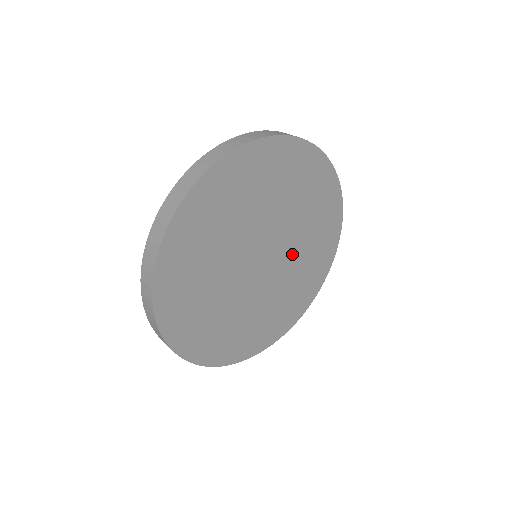
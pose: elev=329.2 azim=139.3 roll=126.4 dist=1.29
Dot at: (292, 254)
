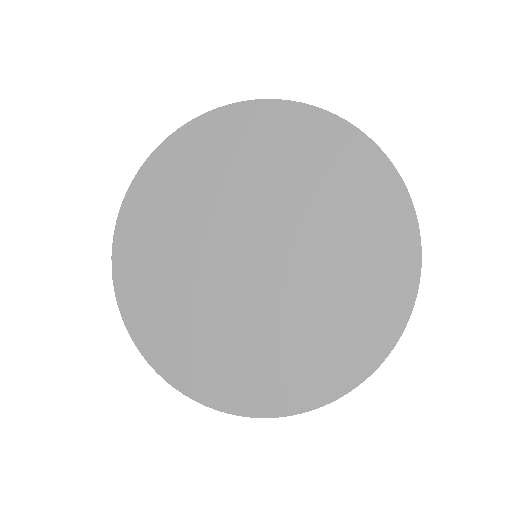
Dot at: (282, 304)
